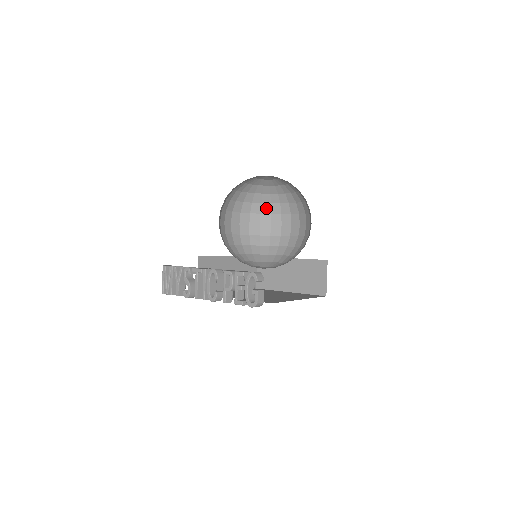
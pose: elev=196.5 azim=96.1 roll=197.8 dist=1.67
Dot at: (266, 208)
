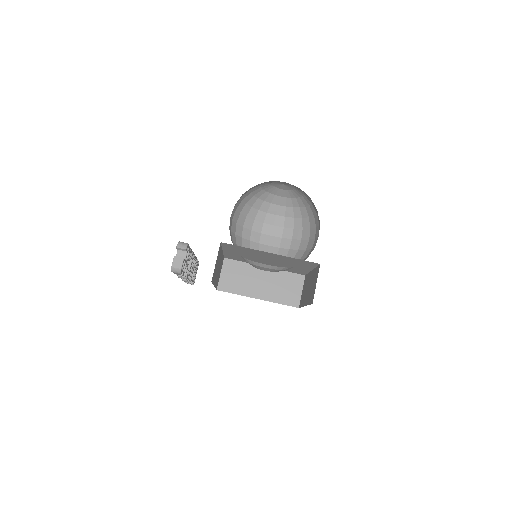
Dot at: (306, 223)
